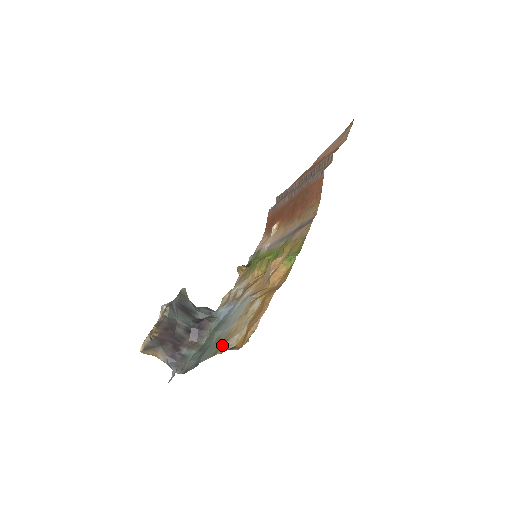
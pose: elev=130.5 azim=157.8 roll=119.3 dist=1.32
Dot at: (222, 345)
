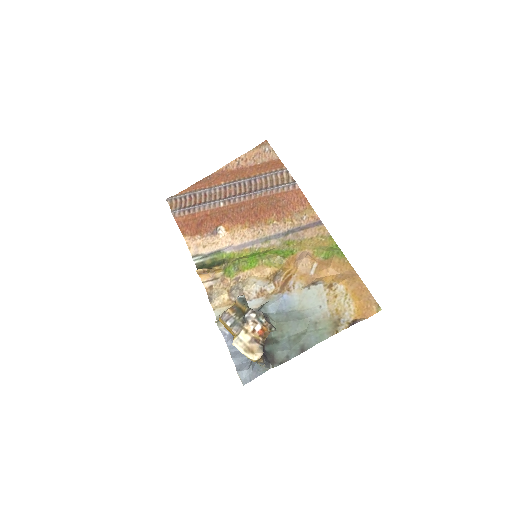
Dot at: (337, 323)
